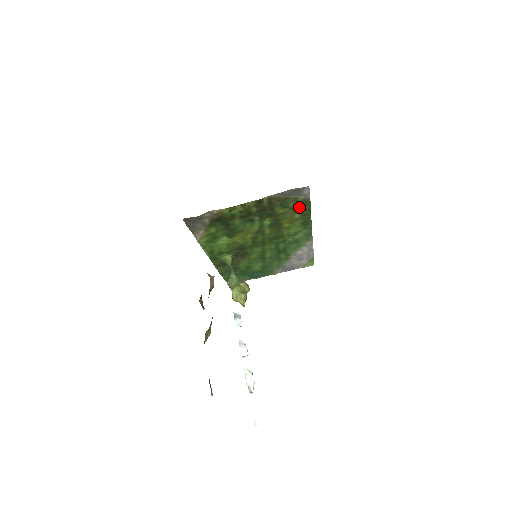
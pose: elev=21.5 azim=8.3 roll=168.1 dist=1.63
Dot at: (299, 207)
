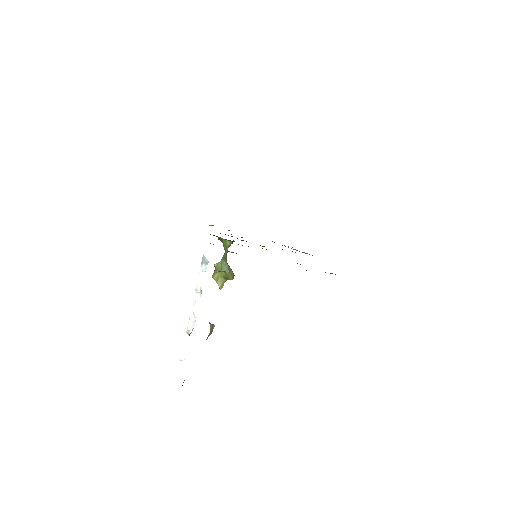
Dot at: occluded
